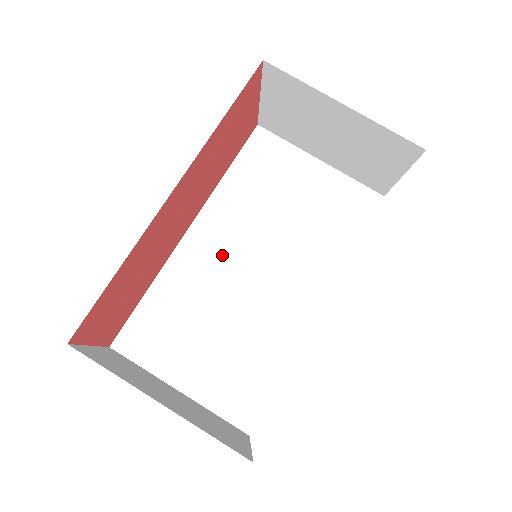
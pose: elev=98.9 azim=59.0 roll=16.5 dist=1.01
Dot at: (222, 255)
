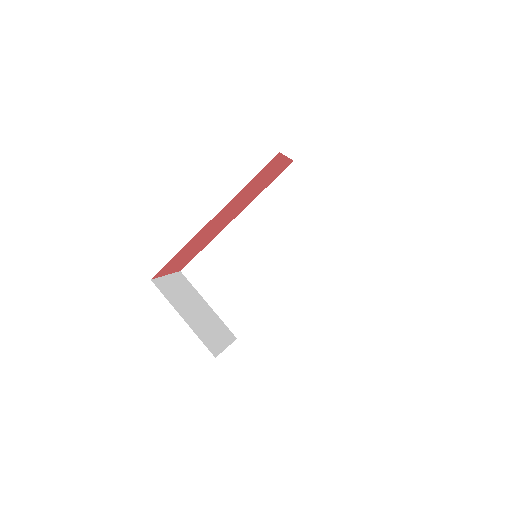
Dot at: (249, 240)
